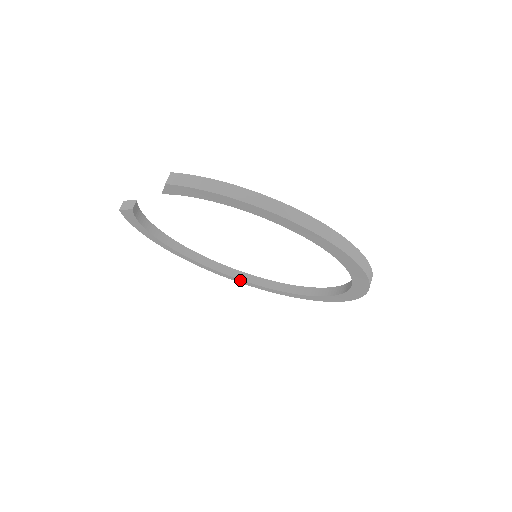
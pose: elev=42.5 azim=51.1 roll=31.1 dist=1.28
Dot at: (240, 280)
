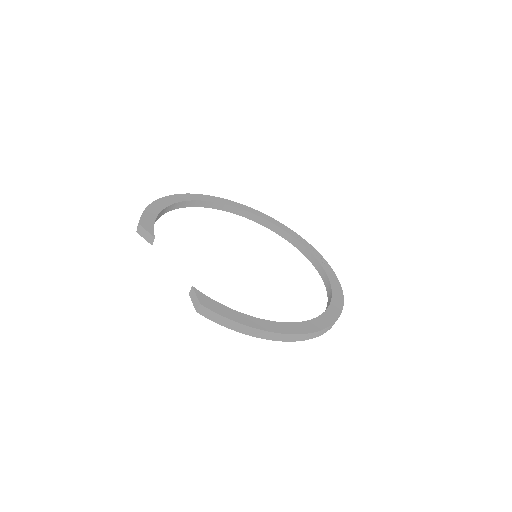
Dot at: (236, 213)
